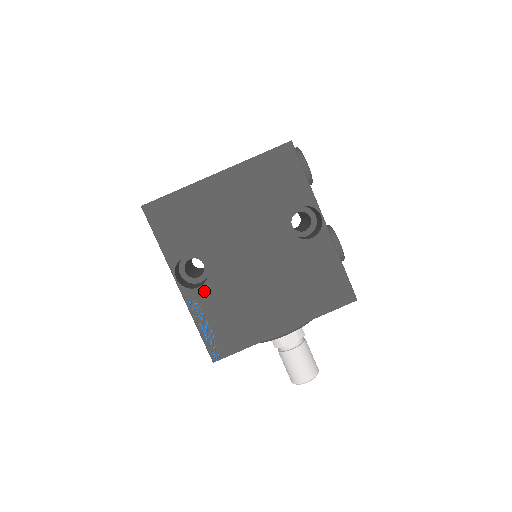
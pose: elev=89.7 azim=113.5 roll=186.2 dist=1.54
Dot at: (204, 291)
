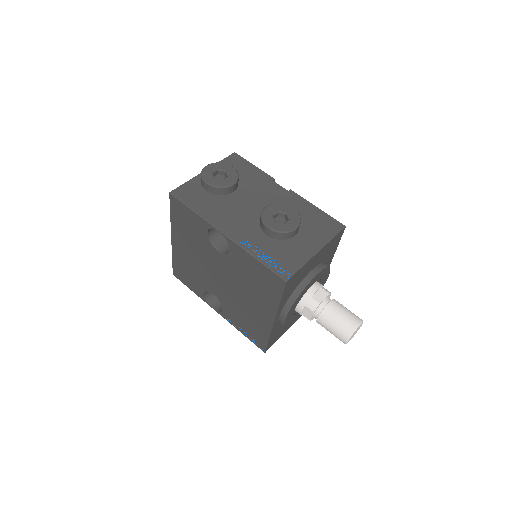
Dot at: (226, 310)
